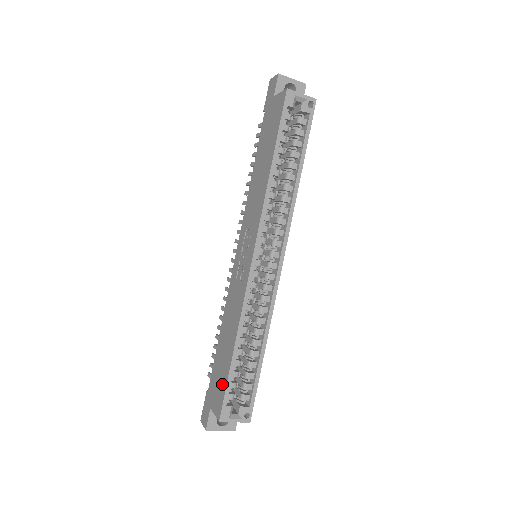
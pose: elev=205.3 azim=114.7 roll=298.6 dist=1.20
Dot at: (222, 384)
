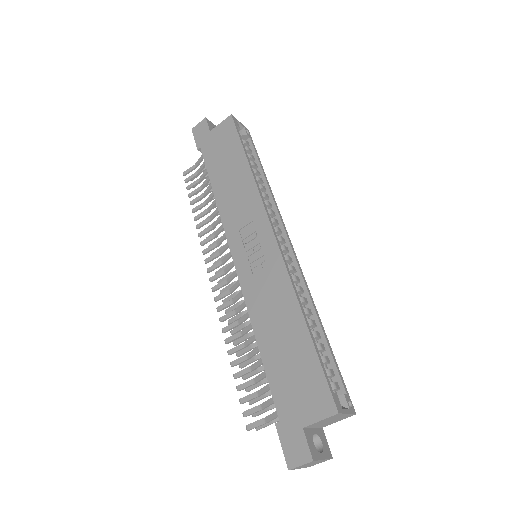
Dot at: (311, 375)
